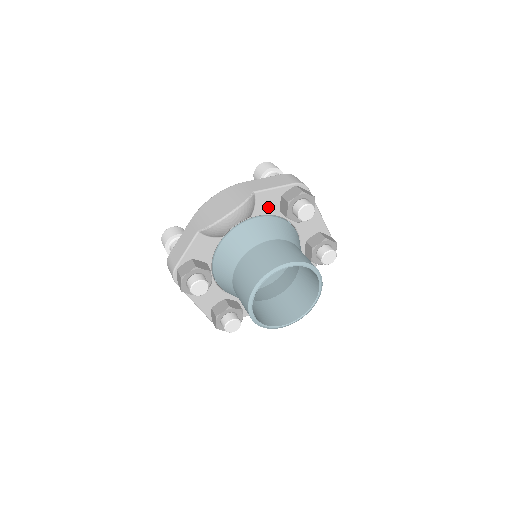
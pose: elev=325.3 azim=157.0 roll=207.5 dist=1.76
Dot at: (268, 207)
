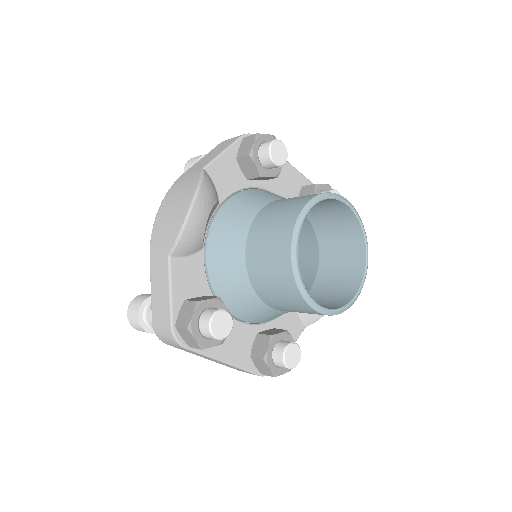
Dot at: (230, 181)
